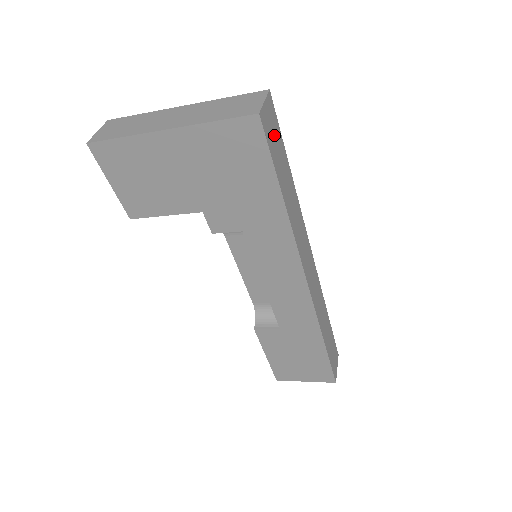
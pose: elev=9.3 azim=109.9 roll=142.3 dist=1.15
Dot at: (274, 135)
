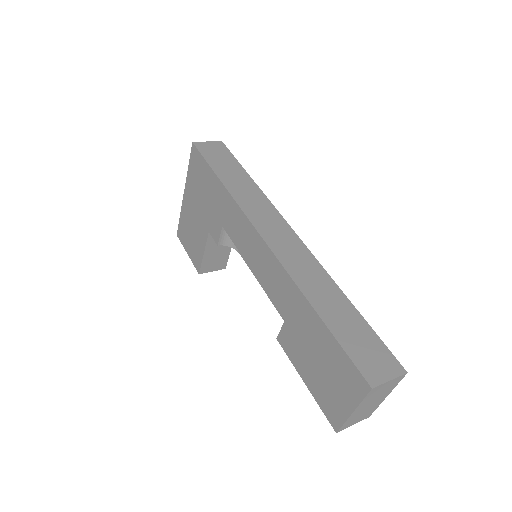
Dot at: (218, 154)
